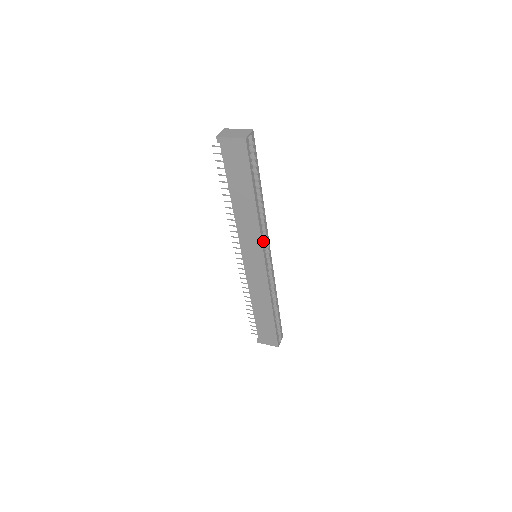
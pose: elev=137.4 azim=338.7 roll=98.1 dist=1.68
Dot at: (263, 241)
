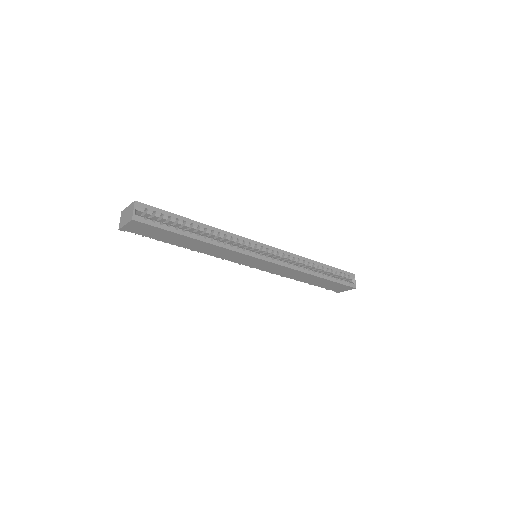
Dot at: (244, 249)
